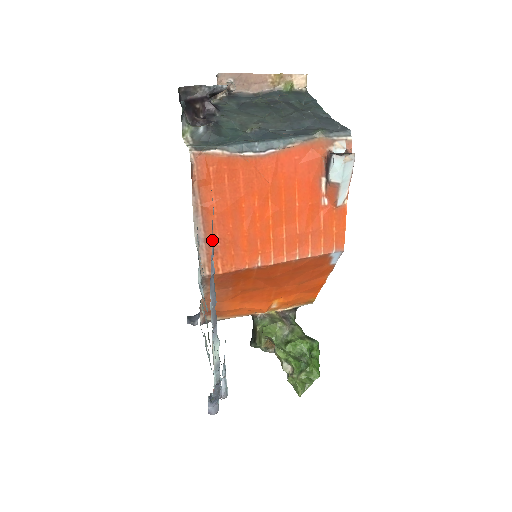
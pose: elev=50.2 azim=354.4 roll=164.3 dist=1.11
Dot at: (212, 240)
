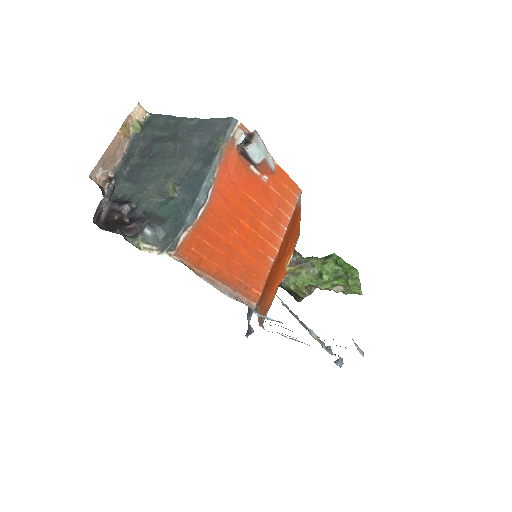
Dot at: occluded
